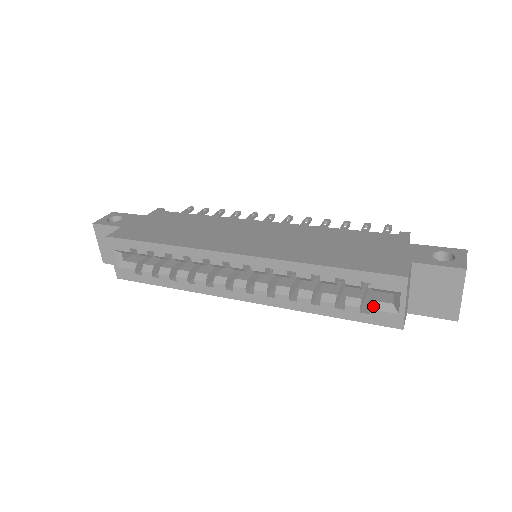
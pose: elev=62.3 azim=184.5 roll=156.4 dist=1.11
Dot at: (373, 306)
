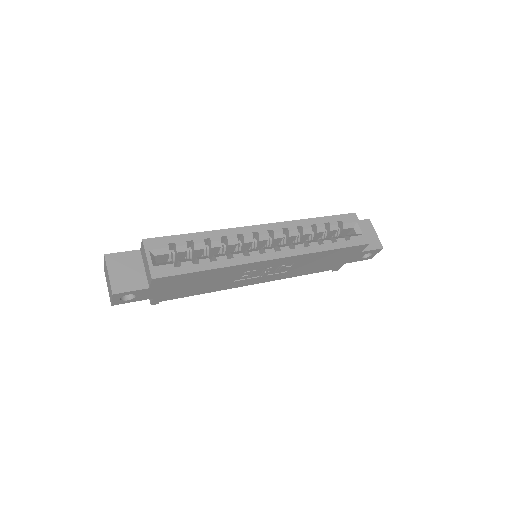
Dot at: (349, 236)
